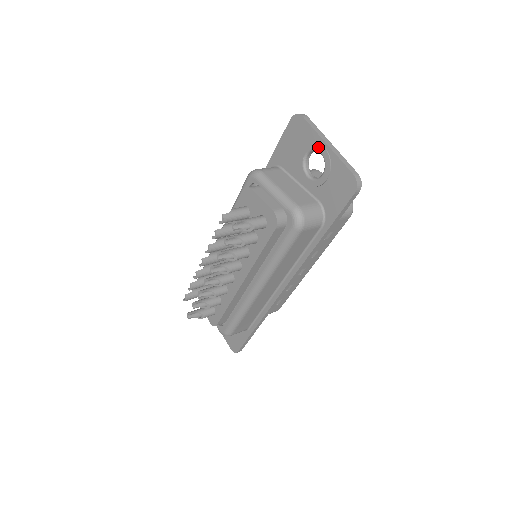
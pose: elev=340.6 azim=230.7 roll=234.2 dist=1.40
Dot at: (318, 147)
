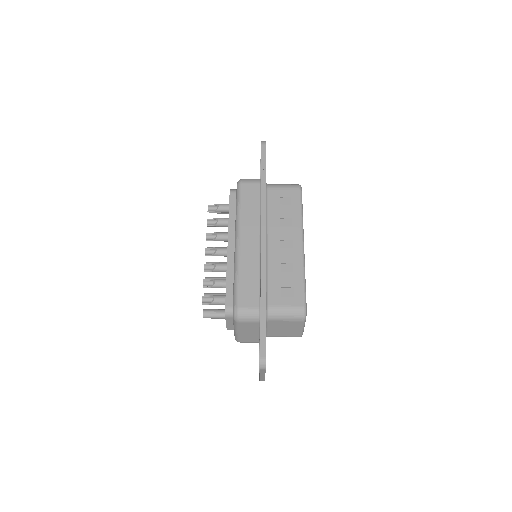
Dot at: (259, 368)
